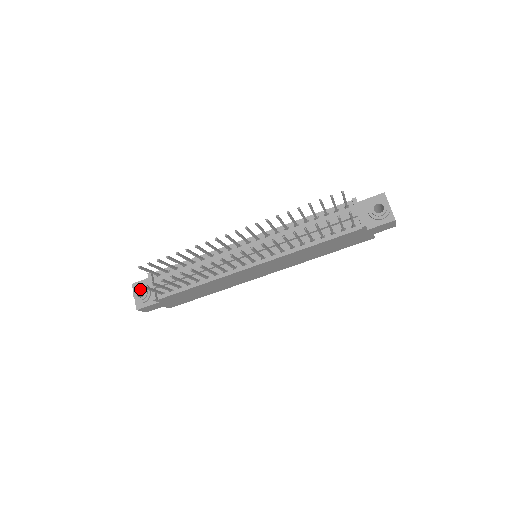
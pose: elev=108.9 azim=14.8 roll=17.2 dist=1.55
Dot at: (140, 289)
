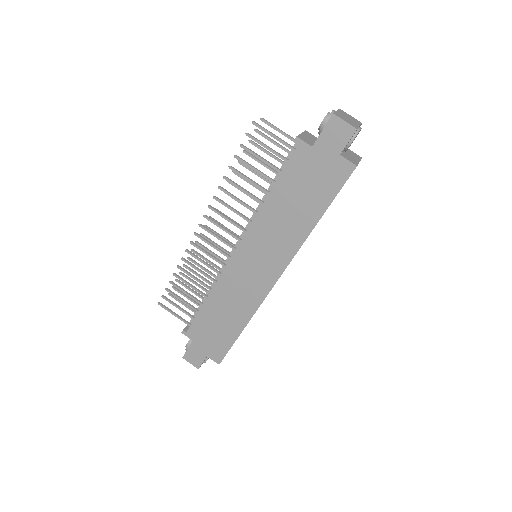
Dot at: occluded
